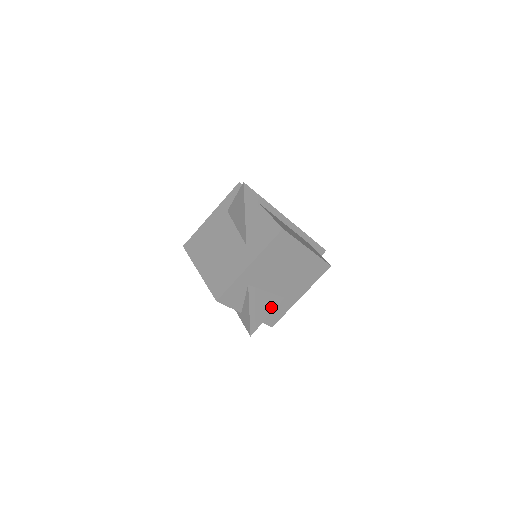
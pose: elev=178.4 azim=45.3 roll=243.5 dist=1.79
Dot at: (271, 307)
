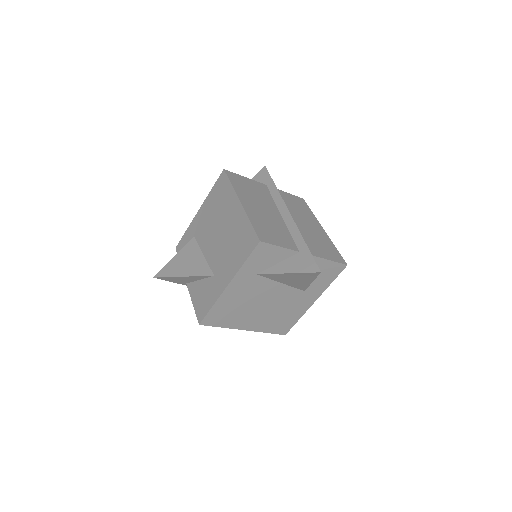
Dot at: occluded
